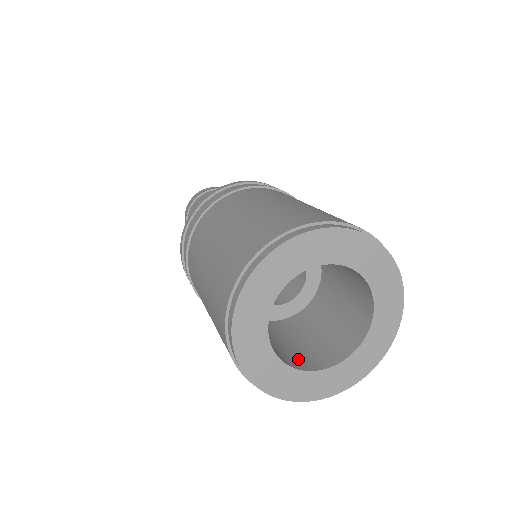
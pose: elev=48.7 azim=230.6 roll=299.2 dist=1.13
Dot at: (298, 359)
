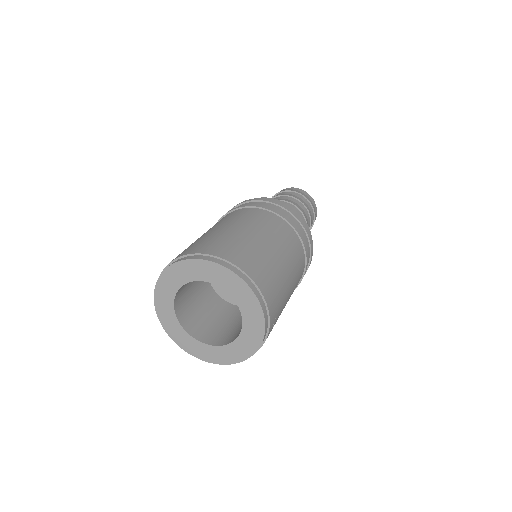
Dot at: (188, 317)
